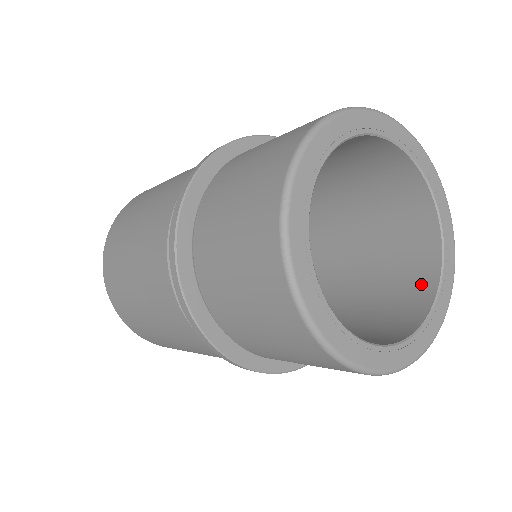
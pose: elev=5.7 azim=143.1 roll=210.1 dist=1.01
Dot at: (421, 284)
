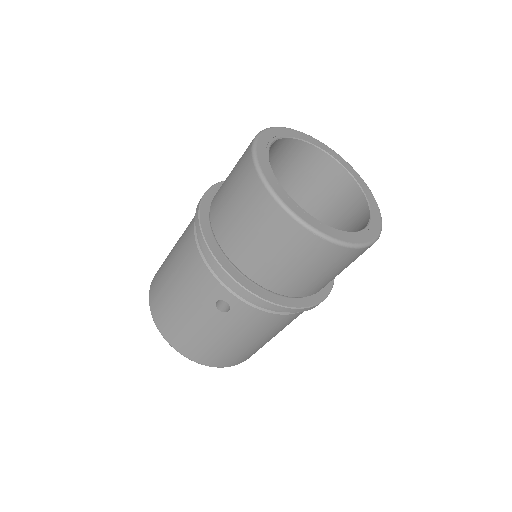
Dot at: occluded
